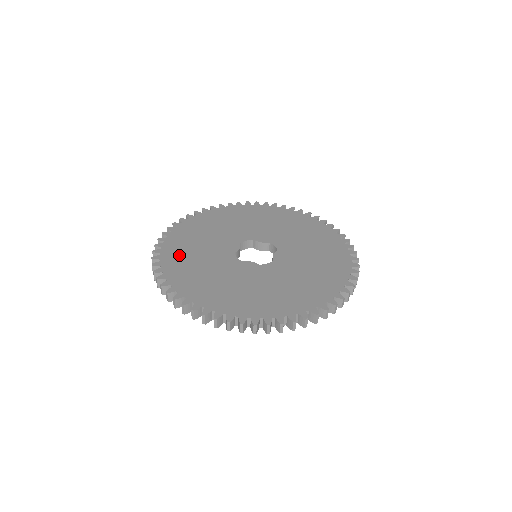
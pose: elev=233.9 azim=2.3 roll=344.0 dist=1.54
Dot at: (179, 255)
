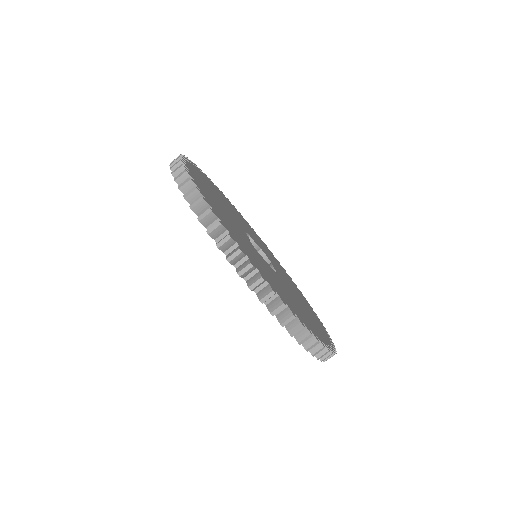
Dot at: (215, 205)
